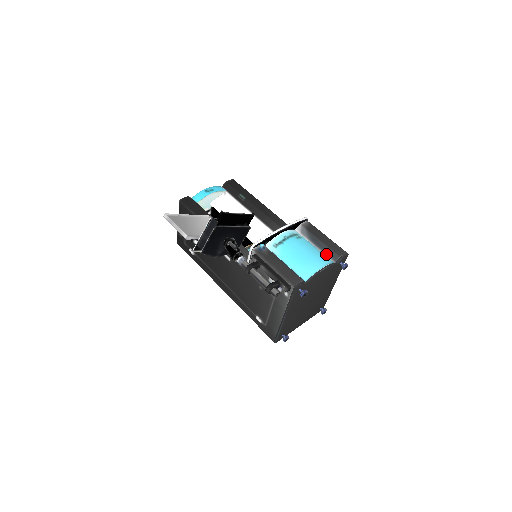
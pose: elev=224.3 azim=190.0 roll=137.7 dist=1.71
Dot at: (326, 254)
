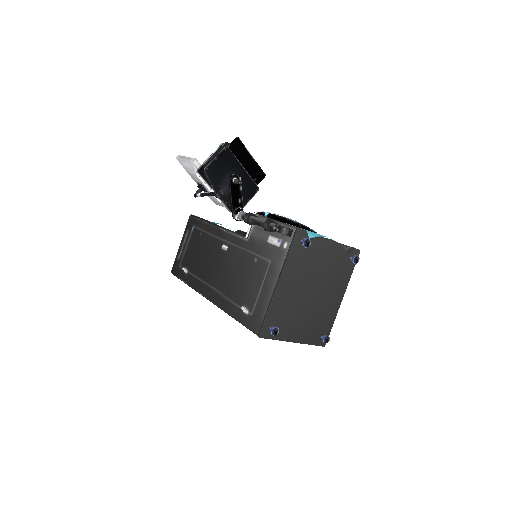
Dot at: occluded
